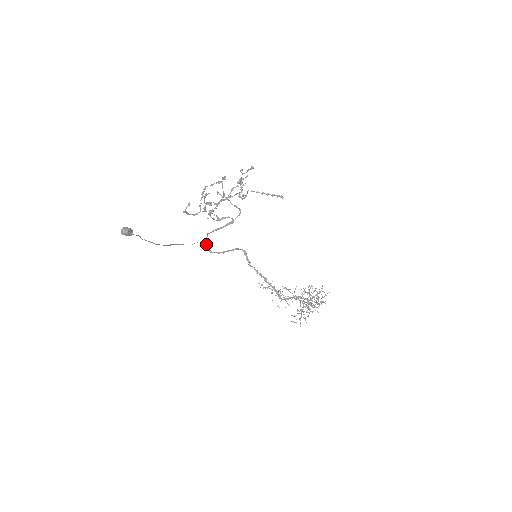
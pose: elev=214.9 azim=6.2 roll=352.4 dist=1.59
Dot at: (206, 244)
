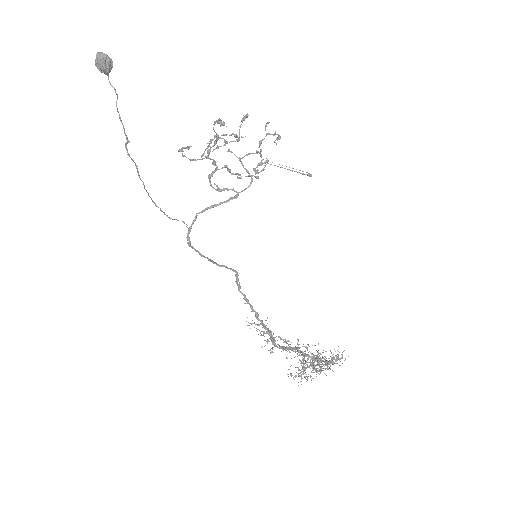
Dot at: (189, 237)
